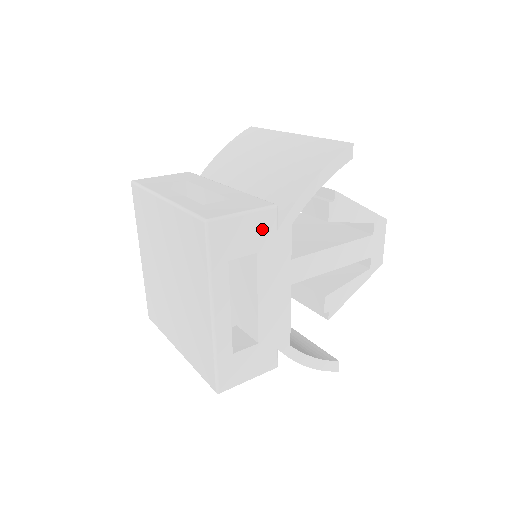
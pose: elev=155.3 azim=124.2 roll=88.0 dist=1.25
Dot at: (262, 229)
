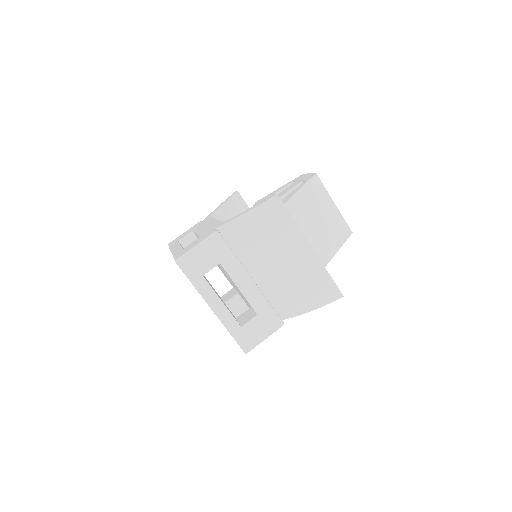
Dot at: occluded
